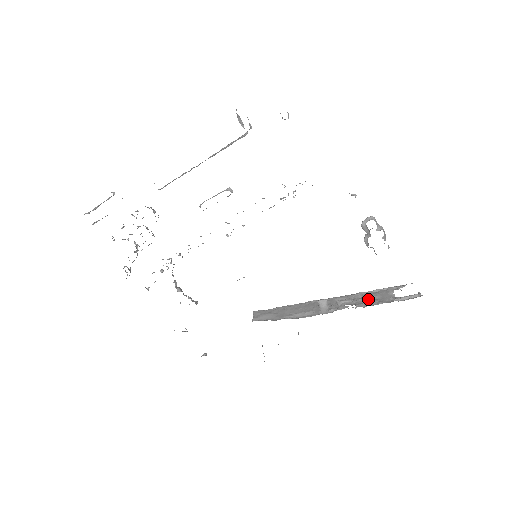
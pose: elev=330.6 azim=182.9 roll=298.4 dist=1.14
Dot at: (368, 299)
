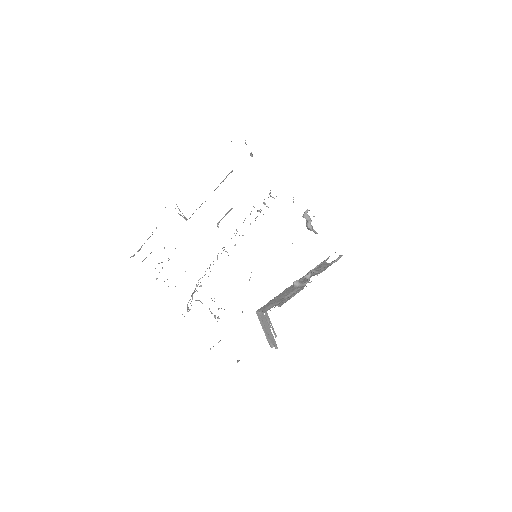
Dot at: (318, 270)
